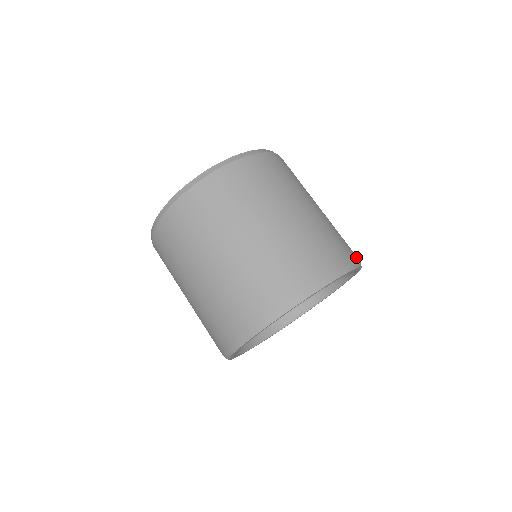
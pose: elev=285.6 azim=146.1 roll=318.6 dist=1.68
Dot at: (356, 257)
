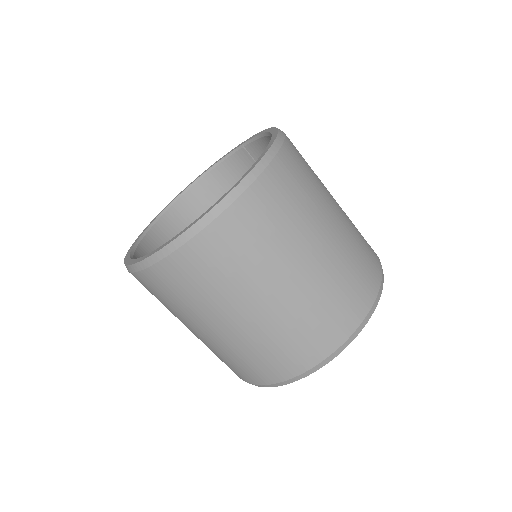
Dot at: (379, 266)
